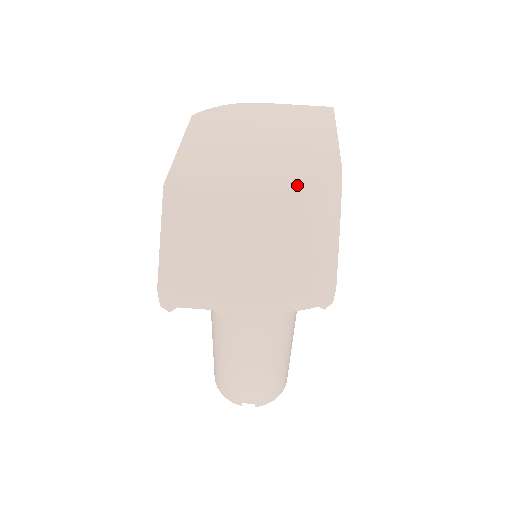
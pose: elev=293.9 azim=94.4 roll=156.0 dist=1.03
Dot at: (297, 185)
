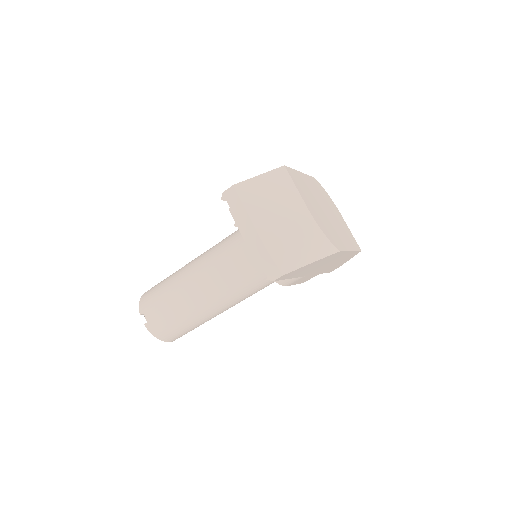
Dot at: (321, 228)
